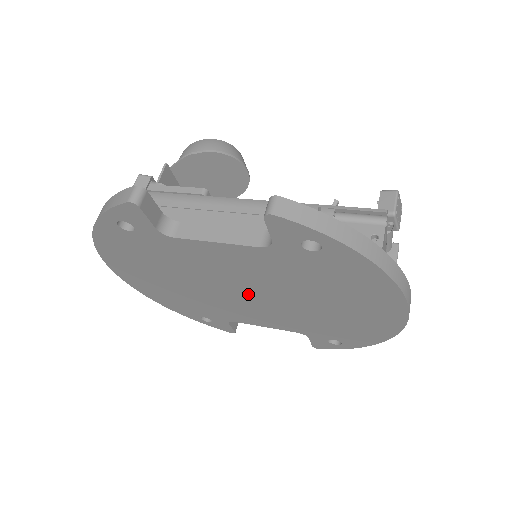
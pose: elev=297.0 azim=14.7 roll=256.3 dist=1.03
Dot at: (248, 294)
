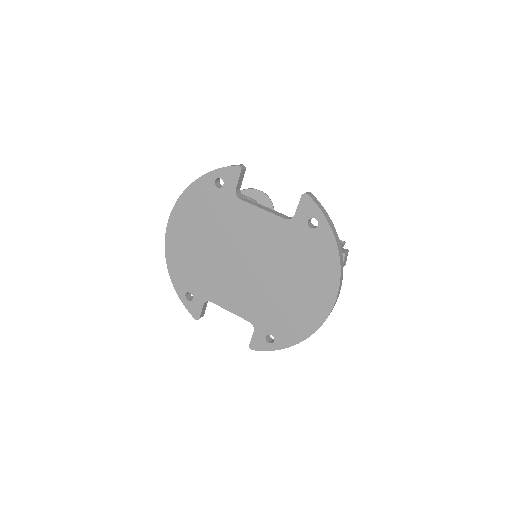
Dot at: (246, 266)
